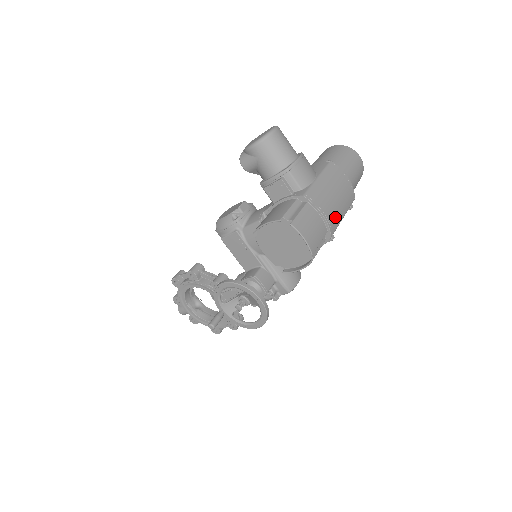
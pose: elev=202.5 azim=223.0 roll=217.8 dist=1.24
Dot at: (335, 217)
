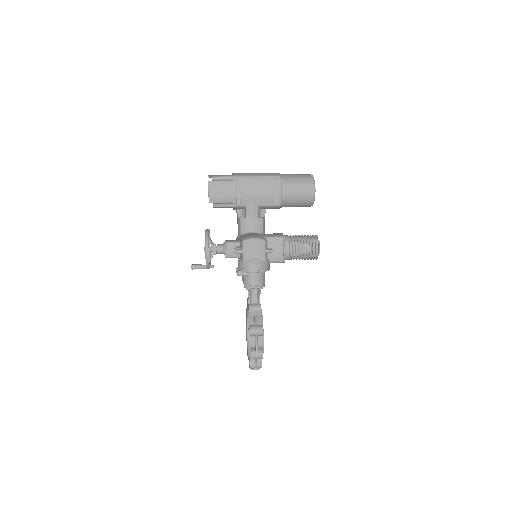
Dot at: (244, 174)
